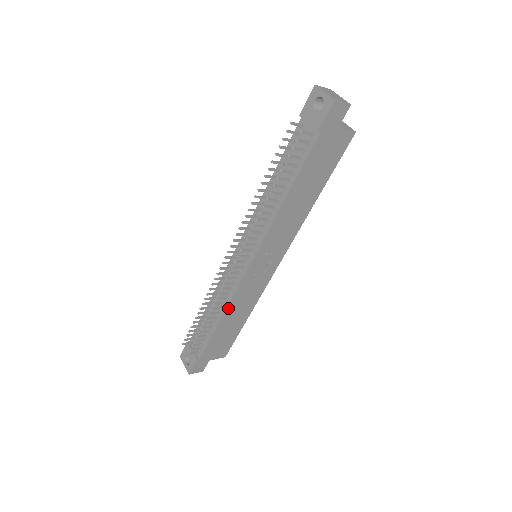
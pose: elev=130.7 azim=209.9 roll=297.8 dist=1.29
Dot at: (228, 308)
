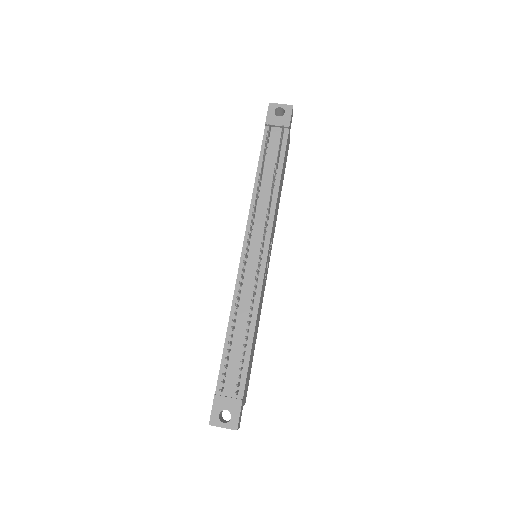
Dot at: (257, 312)
